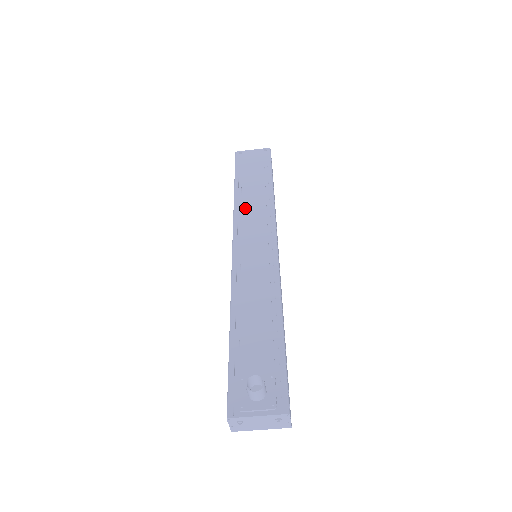
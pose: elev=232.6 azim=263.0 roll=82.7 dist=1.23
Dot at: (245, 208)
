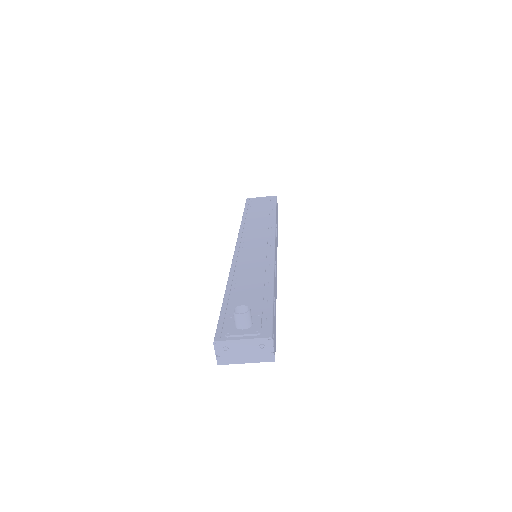
Dot at: (250, 226)
